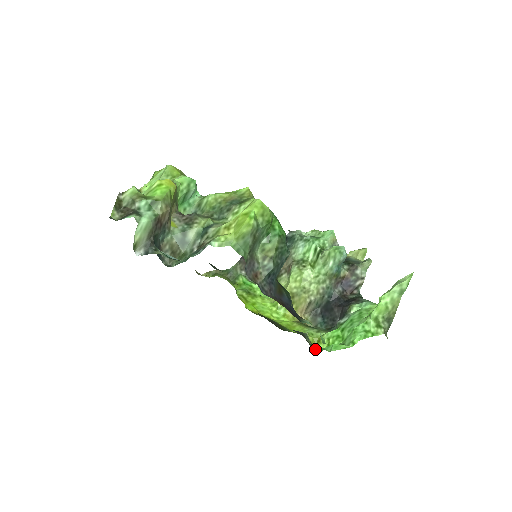
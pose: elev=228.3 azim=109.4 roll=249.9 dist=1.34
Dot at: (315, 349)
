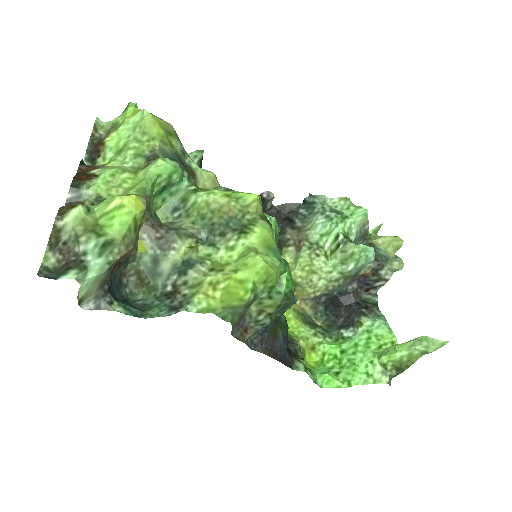
Dot at: (306, 359)
